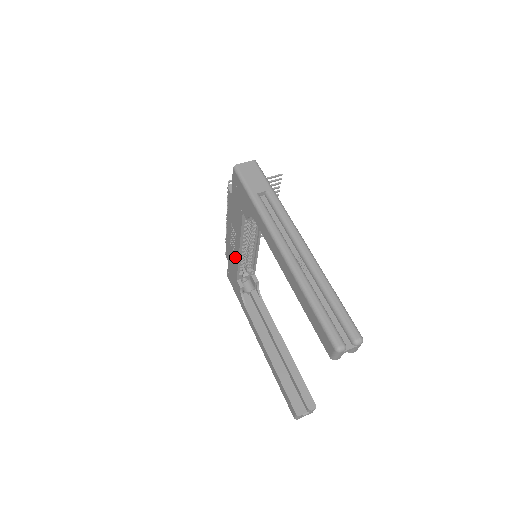
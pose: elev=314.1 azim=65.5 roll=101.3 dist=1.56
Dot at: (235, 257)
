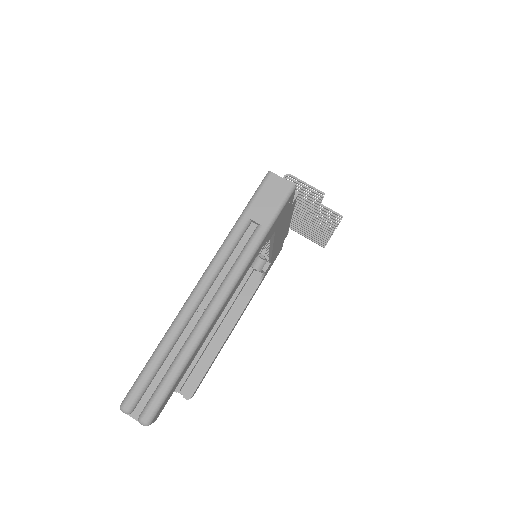
Dot at: occluded
